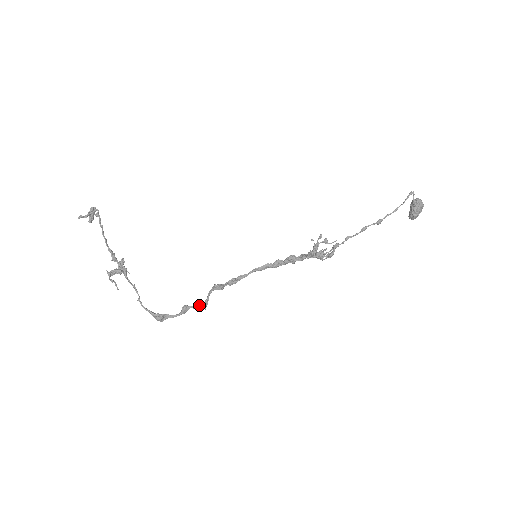
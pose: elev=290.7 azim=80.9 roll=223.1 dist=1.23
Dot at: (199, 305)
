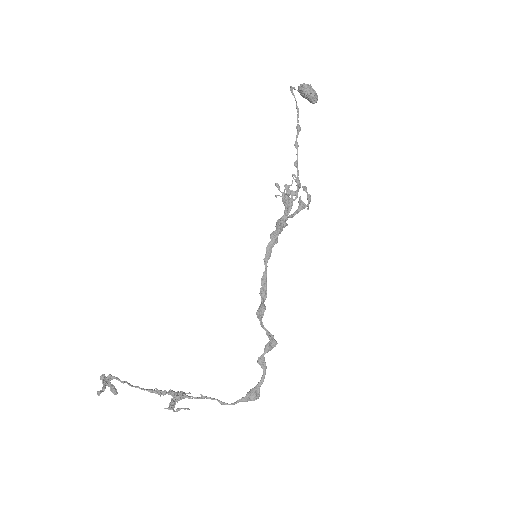
Dot at: (267, 344)
